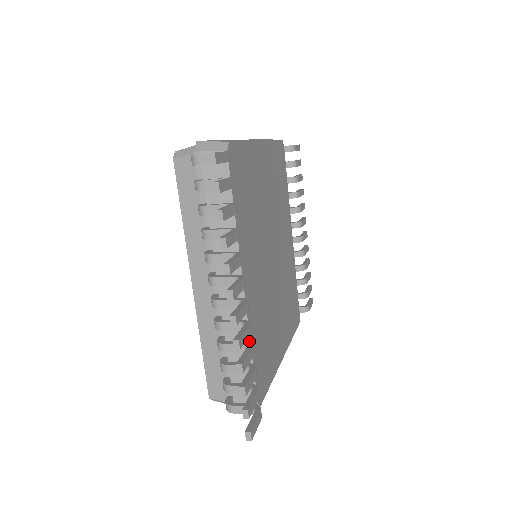
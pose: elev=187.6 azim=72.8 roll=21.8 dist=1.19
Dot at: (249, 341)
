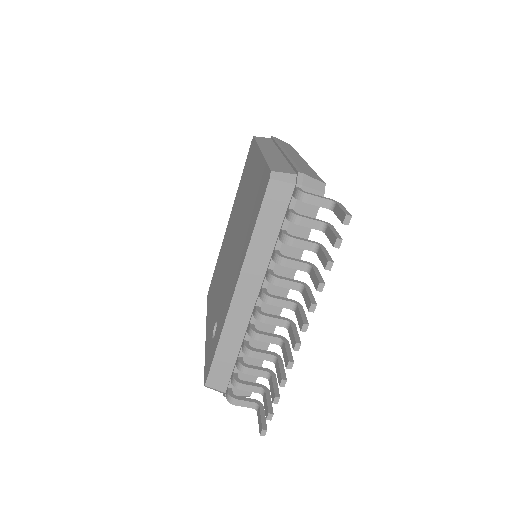
Dot at: (267, 348)
